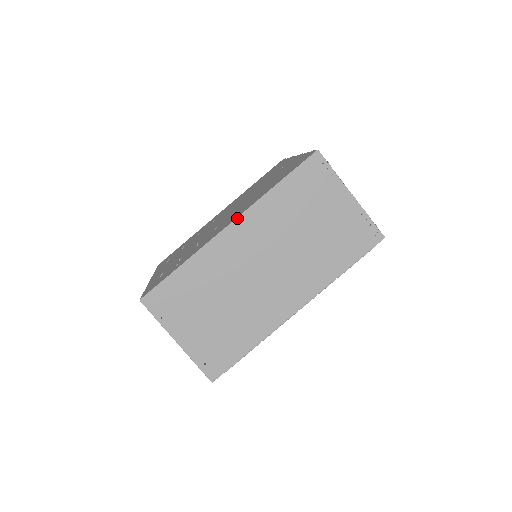
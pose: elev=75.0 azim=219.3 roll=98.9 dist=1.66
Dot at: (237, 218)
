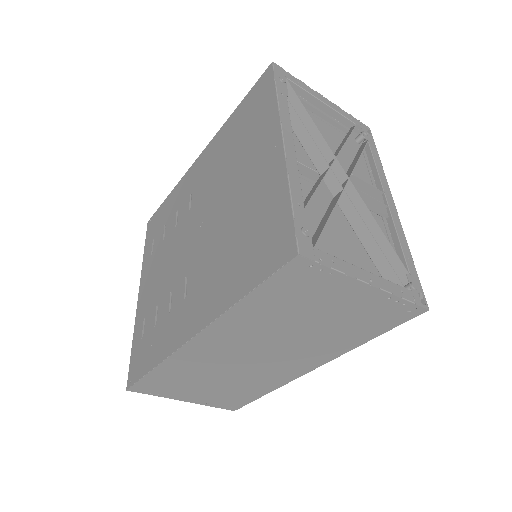
Dot at: (200, 332)
